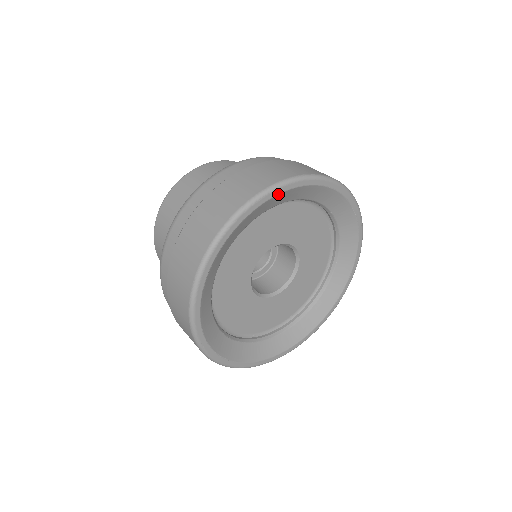
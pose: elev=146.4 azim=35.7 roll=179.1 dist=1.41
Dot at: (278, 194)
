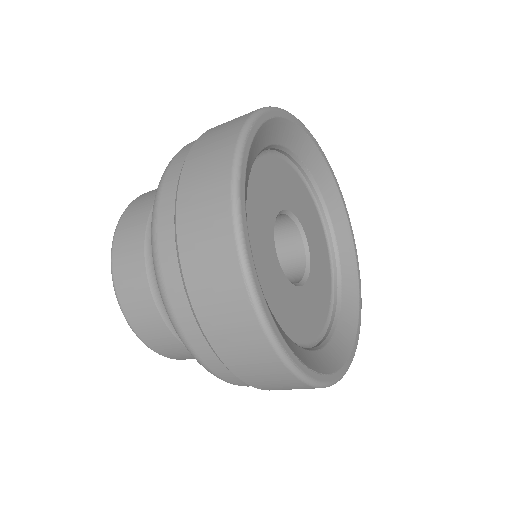
Dot at: (258, 129)
